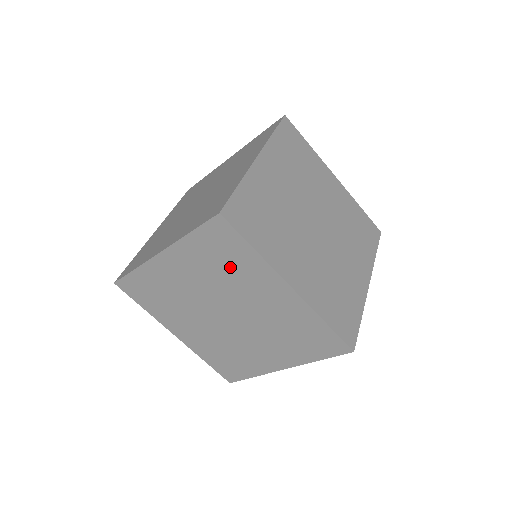
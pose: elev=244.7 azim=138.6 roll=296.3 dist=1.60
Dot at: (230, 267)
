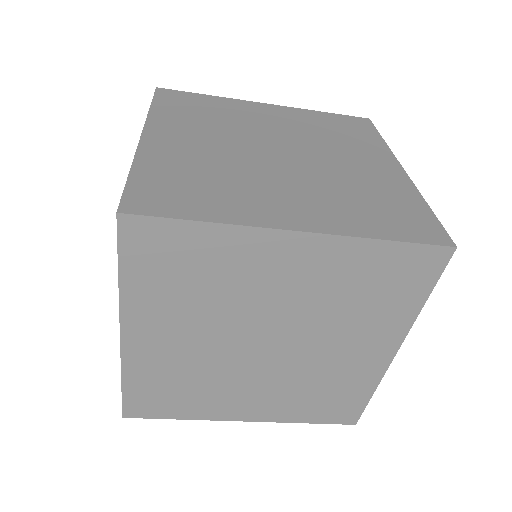
Dot at: occluded
